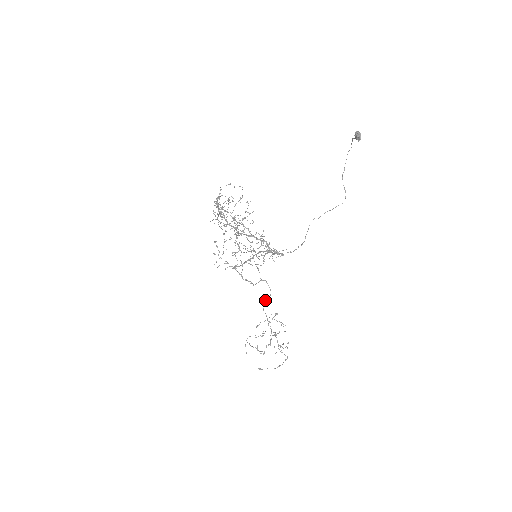
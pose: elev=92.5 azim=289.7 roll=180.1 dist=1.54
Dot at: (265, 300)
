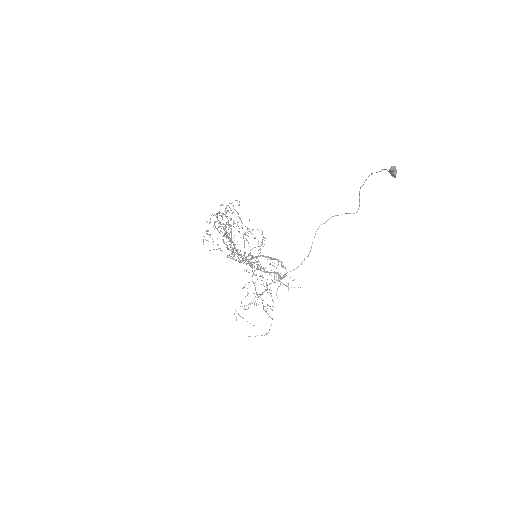
Dot at: (254, 271)
